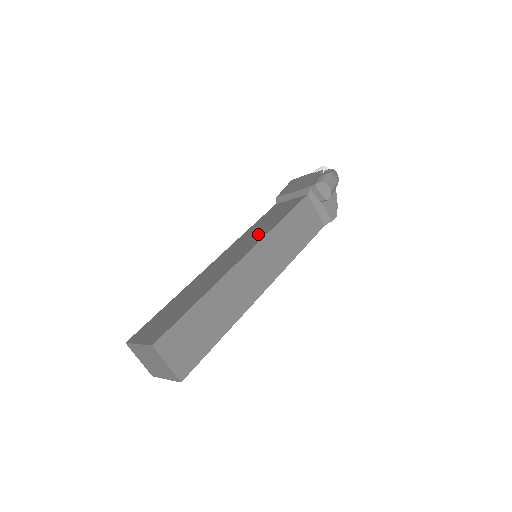
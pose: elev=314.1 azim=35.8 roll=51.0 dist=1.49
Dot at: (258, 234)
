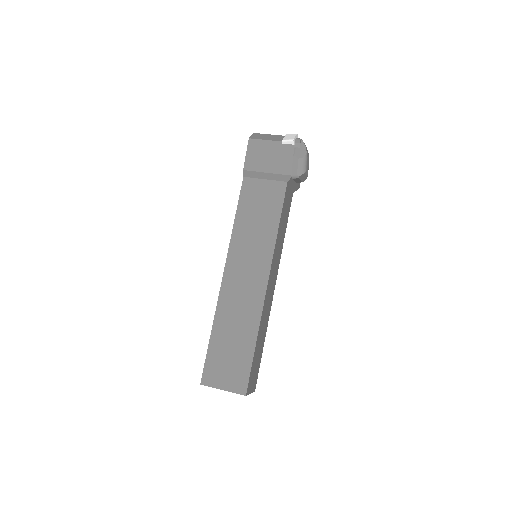
Dot at: (260, 244)
